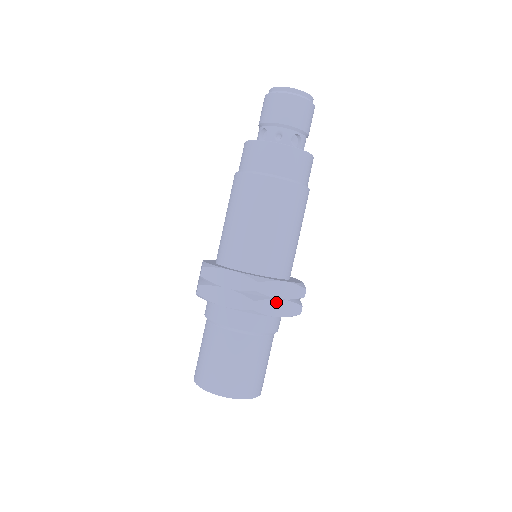
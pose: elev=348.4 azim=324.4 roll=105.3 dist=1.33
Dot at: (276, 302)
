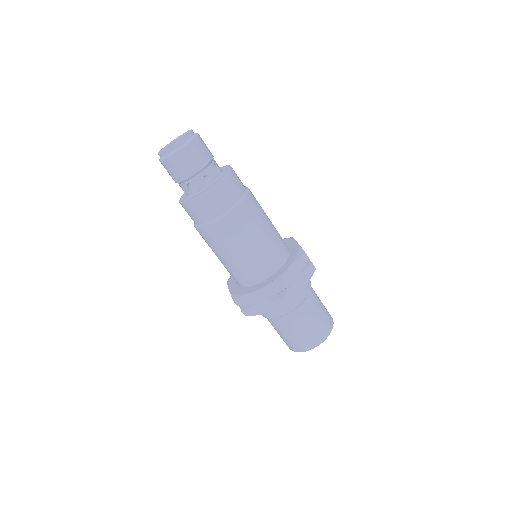
Dot at: (258, 305)
